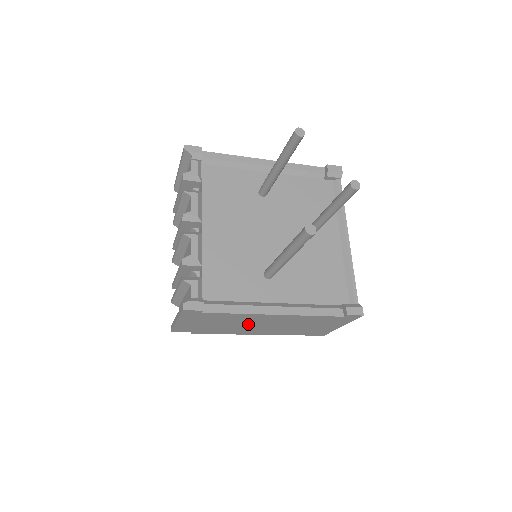
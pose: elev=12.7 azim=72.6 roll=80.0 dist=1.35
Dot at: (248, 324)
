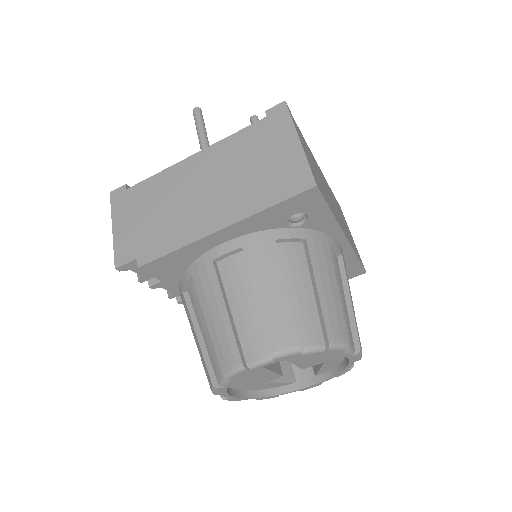
Dot at: (183, 198)
